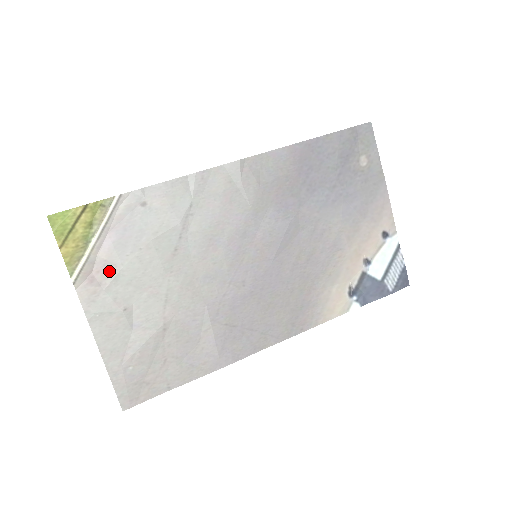
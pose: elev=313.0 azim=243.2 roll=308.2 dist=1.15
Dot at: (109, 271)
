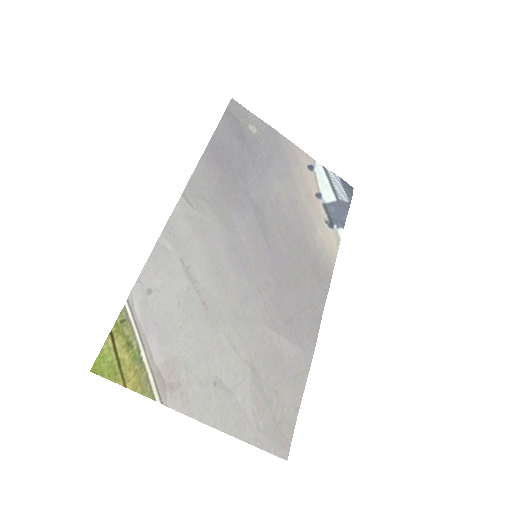
Dot at: (176, 367)
